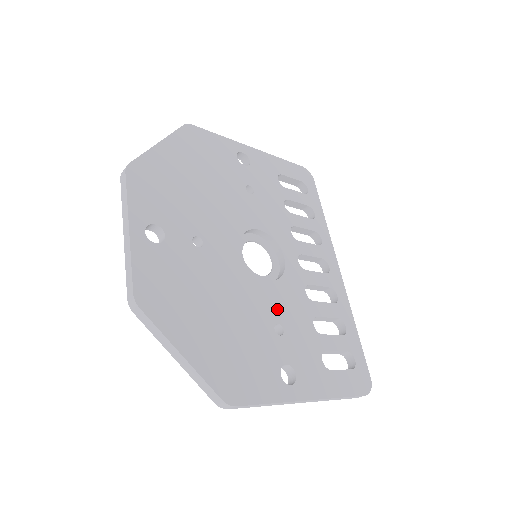
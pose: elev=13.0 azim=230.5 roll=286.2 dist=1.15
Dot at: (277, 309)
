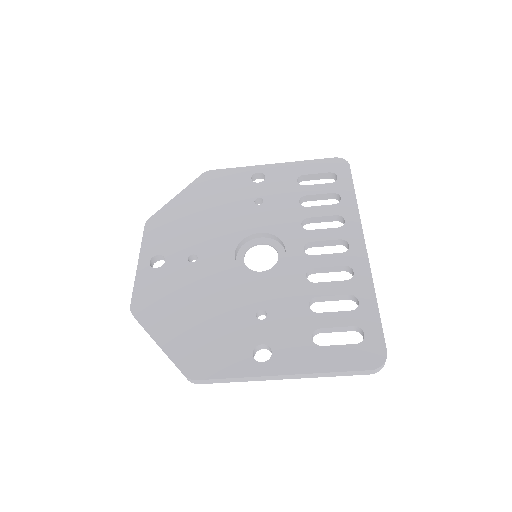
Dot at: (264, 297)
